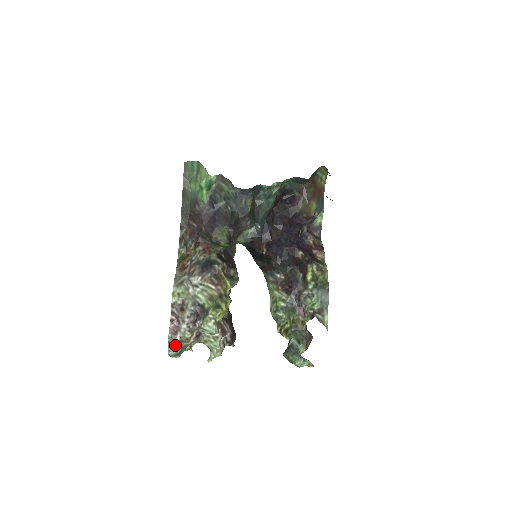
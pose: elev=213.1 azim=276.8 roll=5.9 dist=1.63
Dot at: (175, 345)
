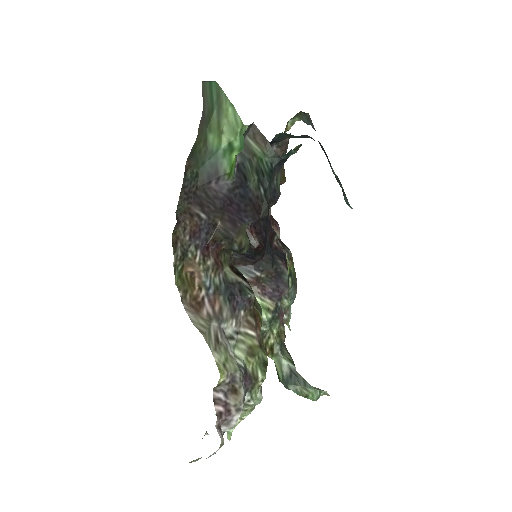
Dot at: occluded
